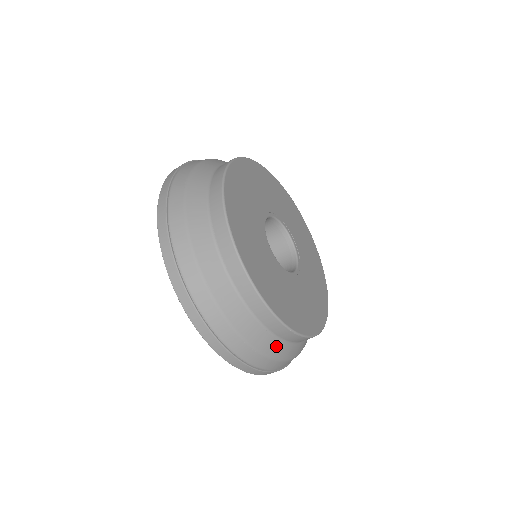
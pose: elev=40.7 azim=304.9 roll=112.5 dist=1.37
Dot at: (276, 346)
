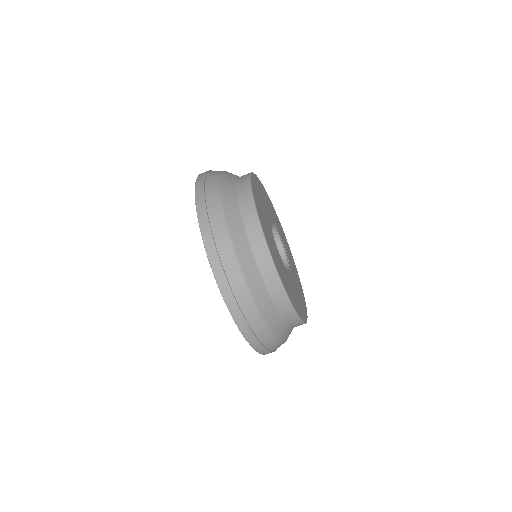
Dot at: (265, 301)
